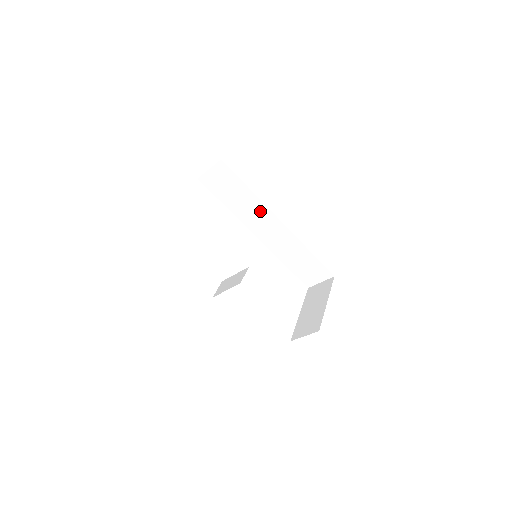
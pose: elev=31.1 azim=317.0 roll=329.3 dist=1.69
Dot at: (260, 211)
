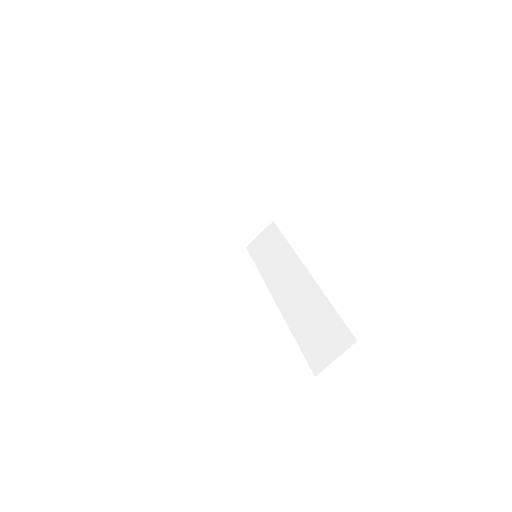
Dot at: (289, 263)
